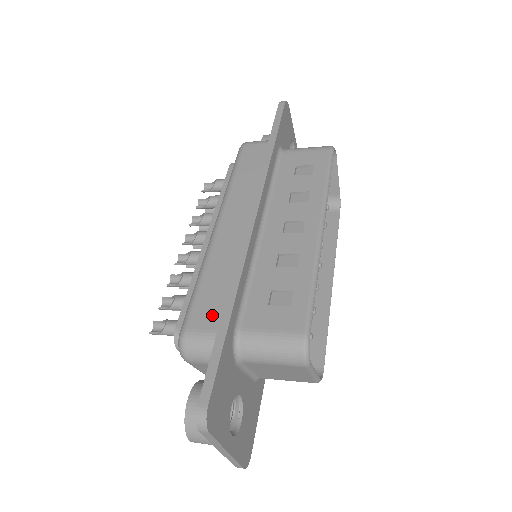
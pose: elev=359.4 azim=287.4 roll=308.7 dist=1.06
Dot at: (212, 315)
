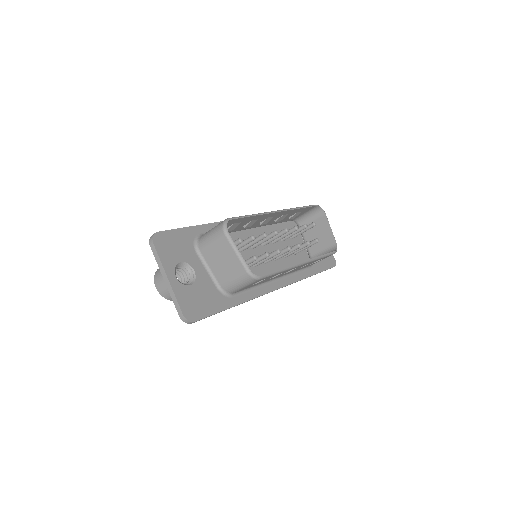
Dot at: occluded
